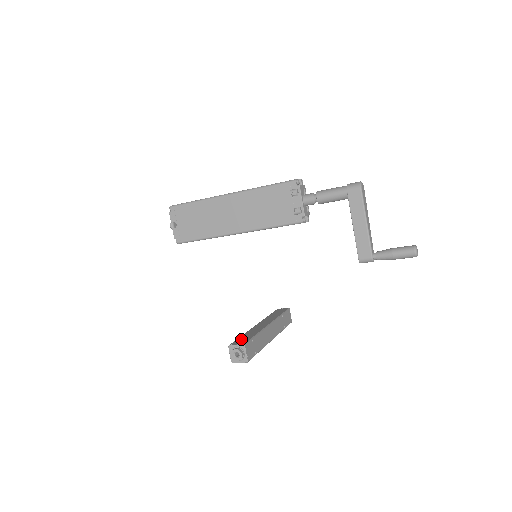
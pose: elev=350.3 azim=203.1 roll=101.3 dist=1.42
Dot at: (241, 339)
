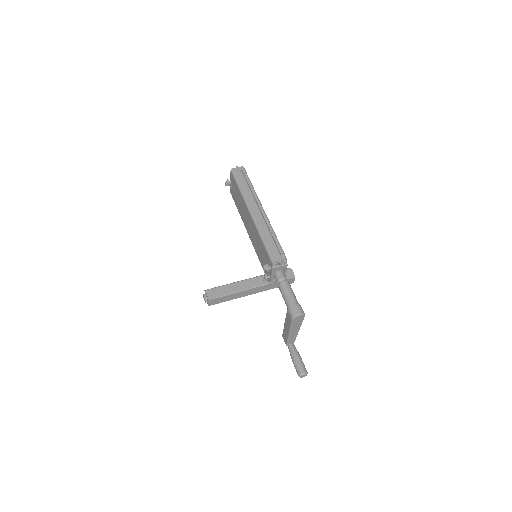
Dot at: (216, 291)
